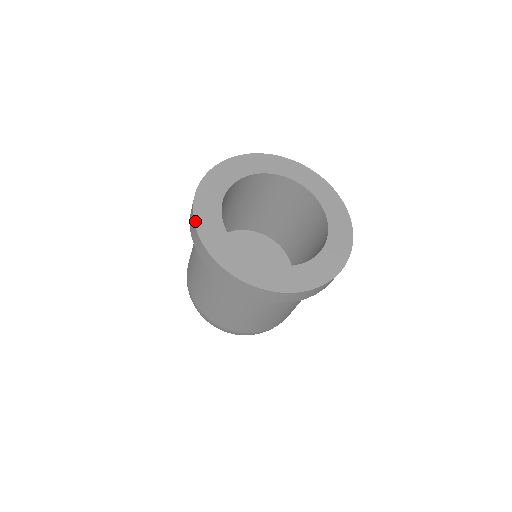
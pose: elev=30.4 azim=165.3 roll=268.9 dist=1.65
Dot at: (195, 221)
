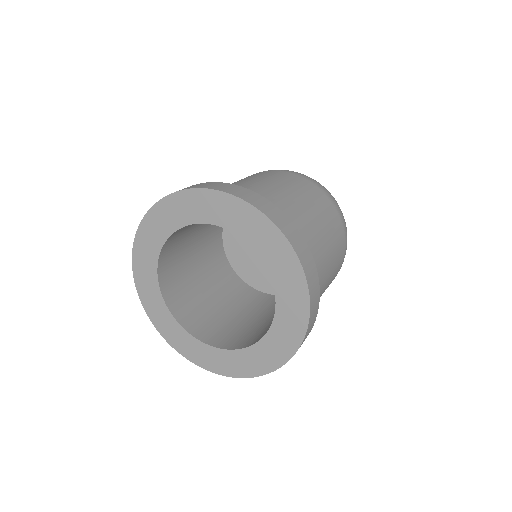
Dot at: (162, 336)
